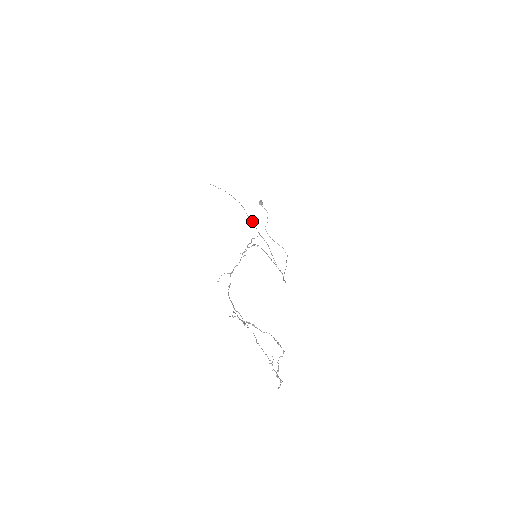
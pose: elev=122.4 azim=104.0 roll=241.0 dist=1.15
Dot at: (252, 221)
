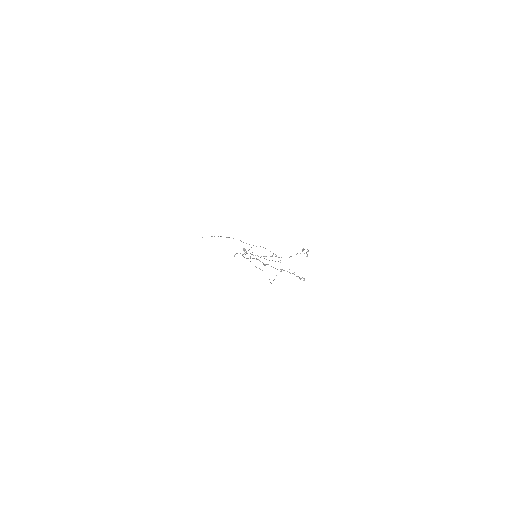
Dot at: occluded
